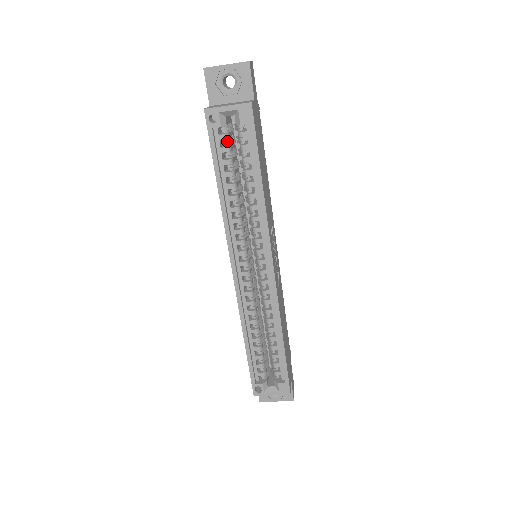
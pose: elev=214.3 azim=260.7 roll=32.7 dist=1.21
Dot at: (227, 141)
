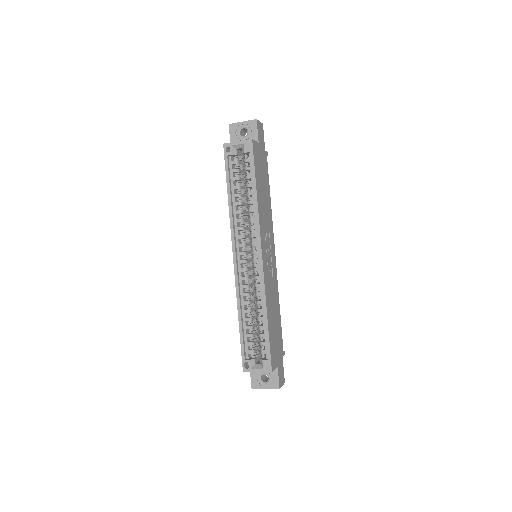
Dot at: (237, 165)
